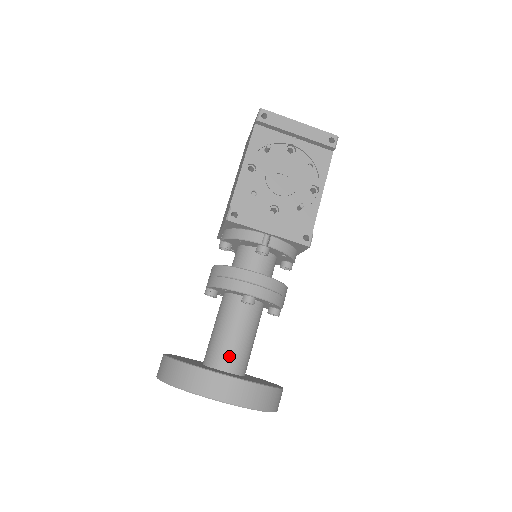
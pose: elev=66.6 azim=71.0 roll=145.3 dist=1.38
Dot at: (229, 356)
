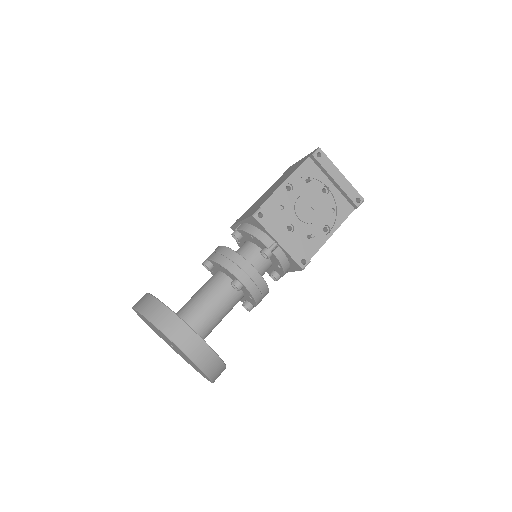
Dot at: (199, 320)
